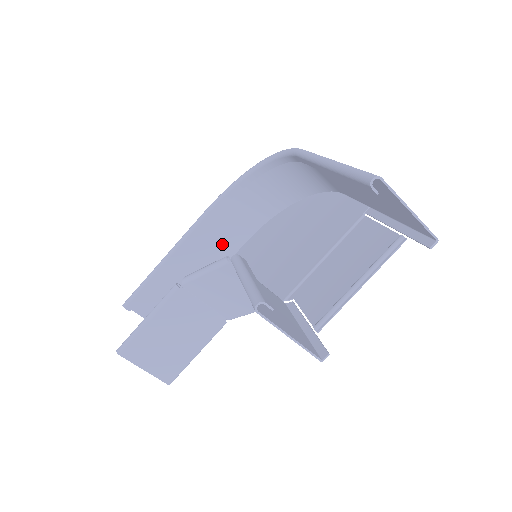
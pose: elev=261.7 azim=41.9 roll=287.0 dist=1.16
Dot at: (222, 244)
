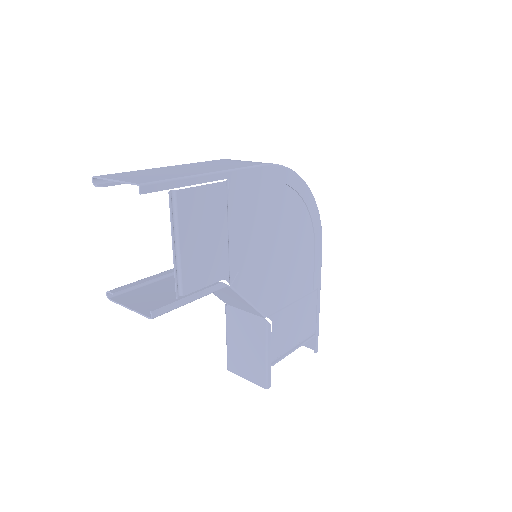
Dot at: occluded
